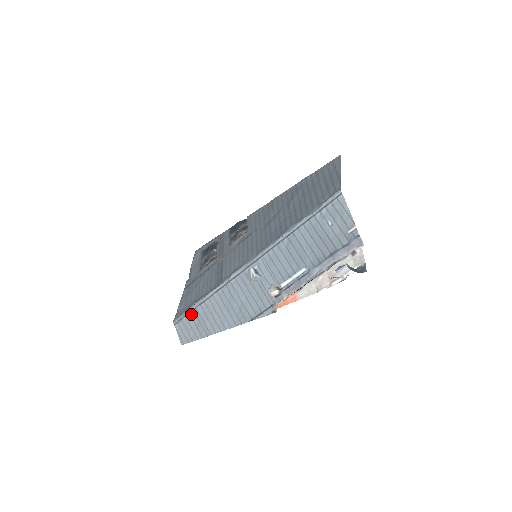
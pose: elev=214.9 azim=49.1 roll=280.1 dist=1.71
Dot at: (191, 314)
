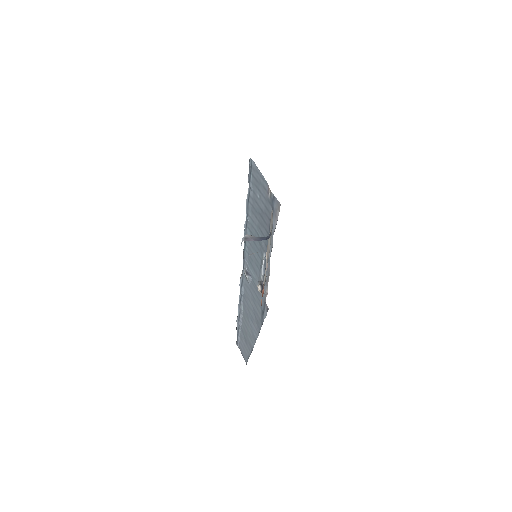
Dot at: (240, 332)
